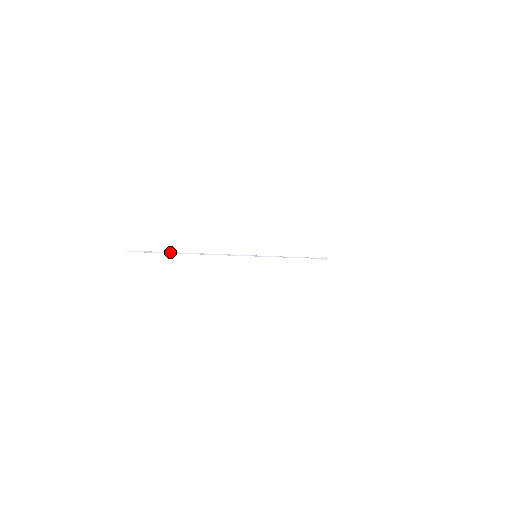
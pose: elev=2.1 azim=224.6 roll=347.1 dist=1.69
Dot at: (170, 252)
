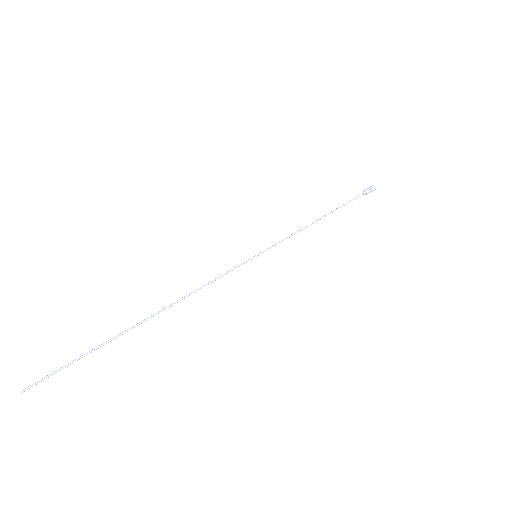
Dot at: (101, 345)
